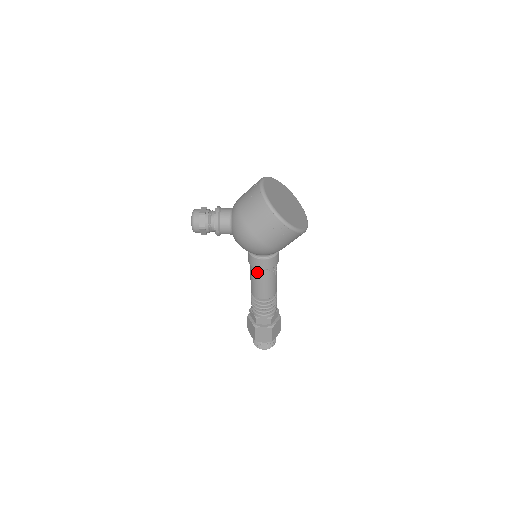
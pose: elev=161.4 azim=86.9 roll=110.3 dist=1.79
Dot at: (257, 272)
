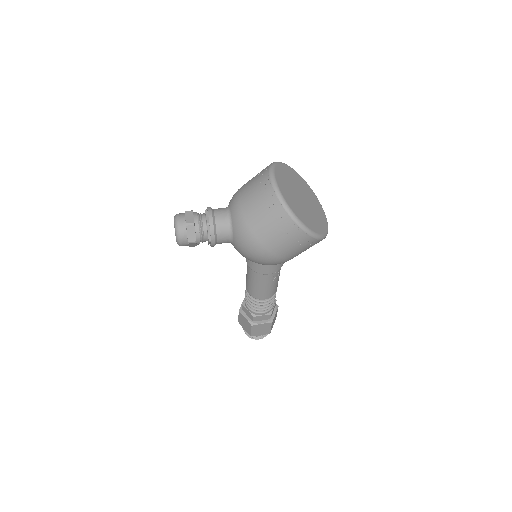
Dot at: (260, 276)
